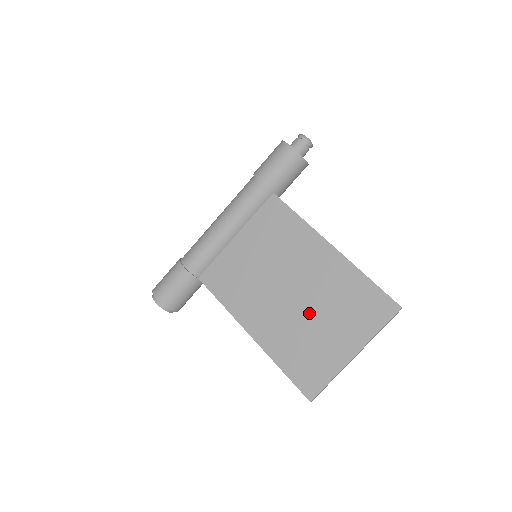
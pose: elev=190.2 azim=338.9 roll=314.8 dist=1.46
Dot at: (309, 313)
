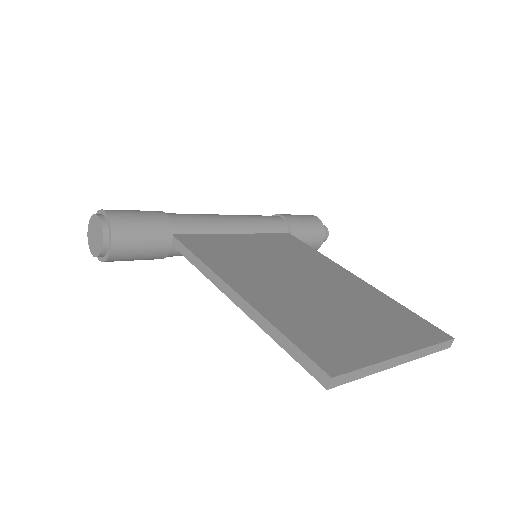
Dot at: (329, 303)
